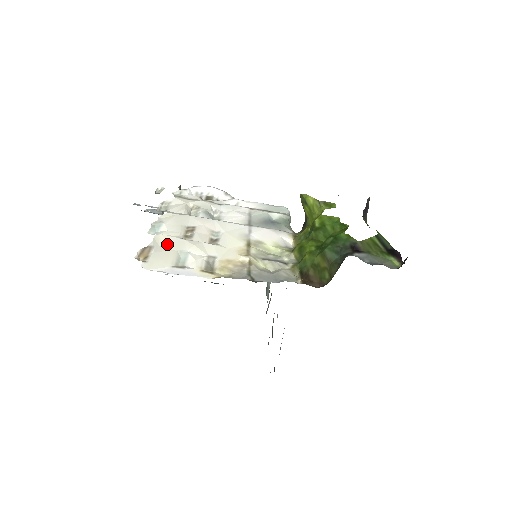
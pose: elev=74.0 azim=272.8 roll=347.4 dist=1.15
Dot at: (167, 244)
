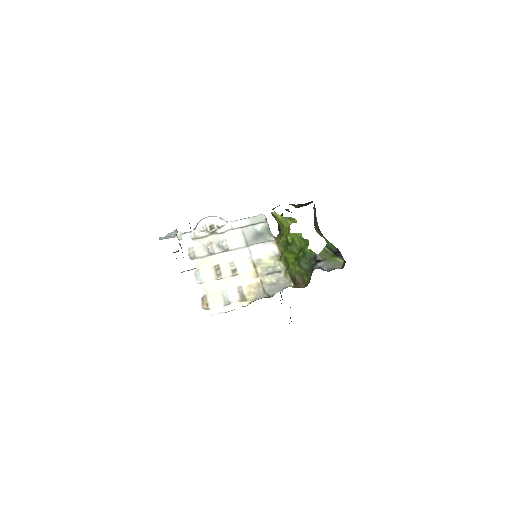
Dot at: (212, 289)
